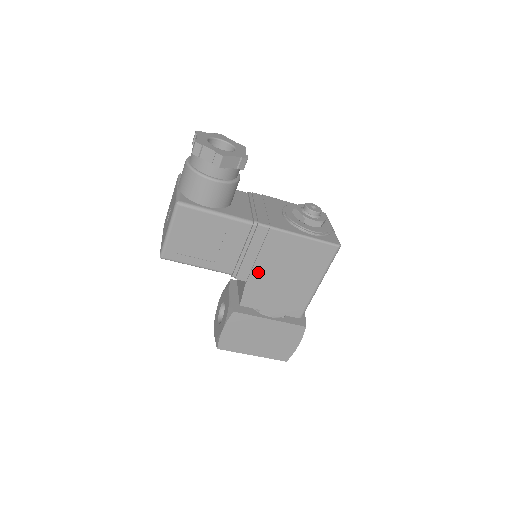
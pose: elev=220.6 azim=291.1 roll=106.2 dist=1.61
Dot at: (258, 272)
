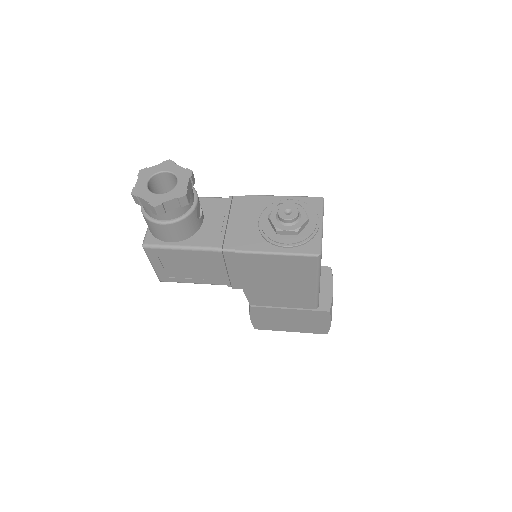
Dot at: (249, 283)
